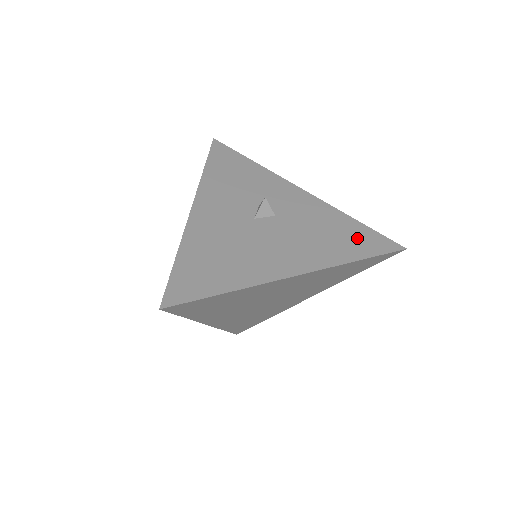
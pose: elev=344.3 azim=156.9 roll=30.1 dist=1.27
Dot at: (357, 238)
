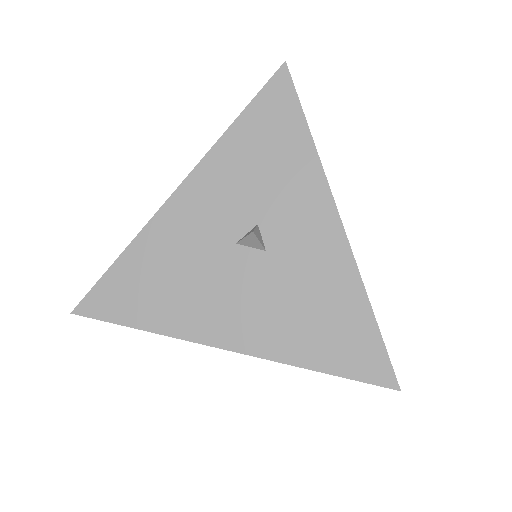
Dot at: (345, 339)
